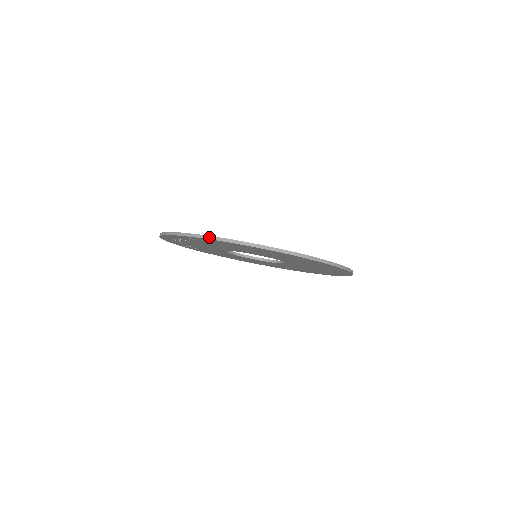
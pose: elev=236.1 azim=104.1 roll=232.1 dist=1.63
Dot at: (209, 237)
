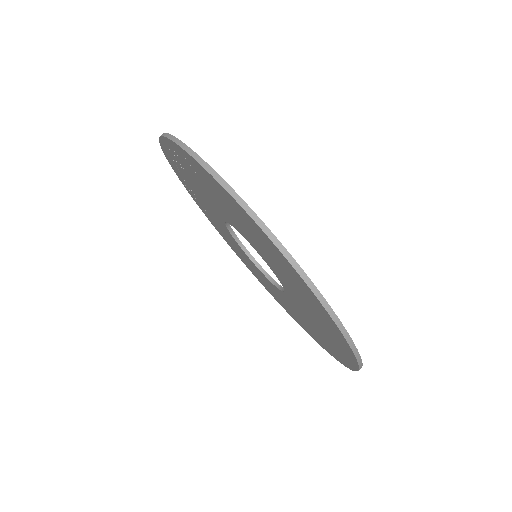
Dot at: (206, 164)
